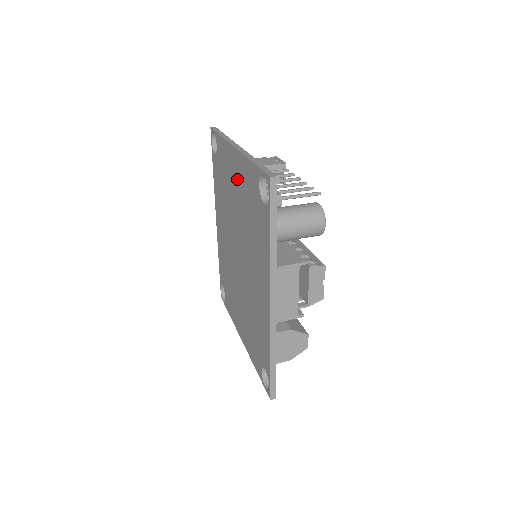
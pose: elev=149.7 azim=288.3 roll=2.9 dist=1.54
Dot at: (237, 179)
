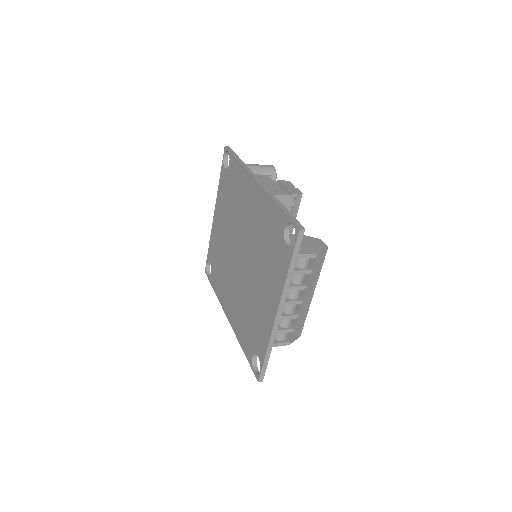
Dot at: (220, 219)
